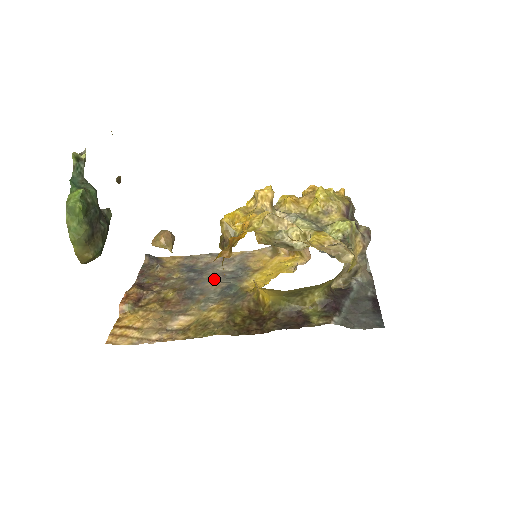
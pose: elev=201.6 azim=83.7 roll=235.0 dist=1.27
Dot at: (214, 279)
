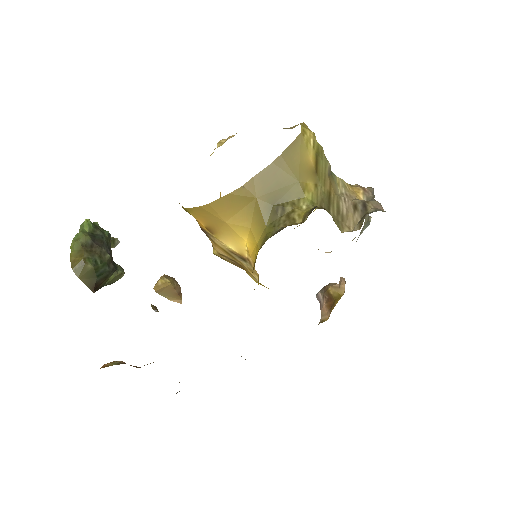
Dot at: occluded
